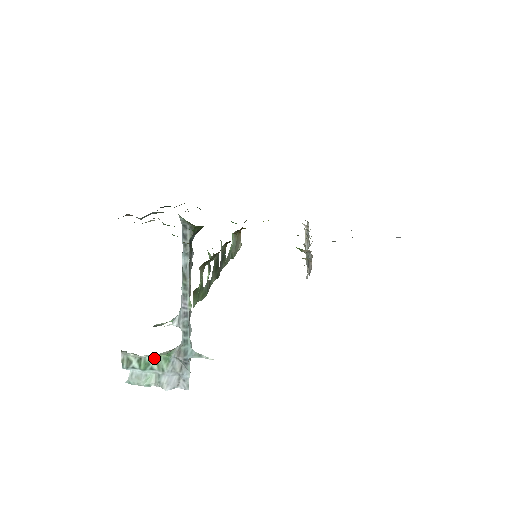
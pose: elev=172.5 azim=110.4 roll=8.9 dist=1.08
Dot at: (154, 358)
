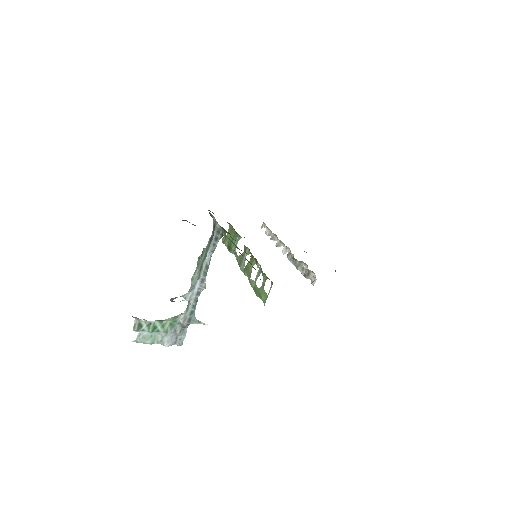
Dot at: (161, 323)
